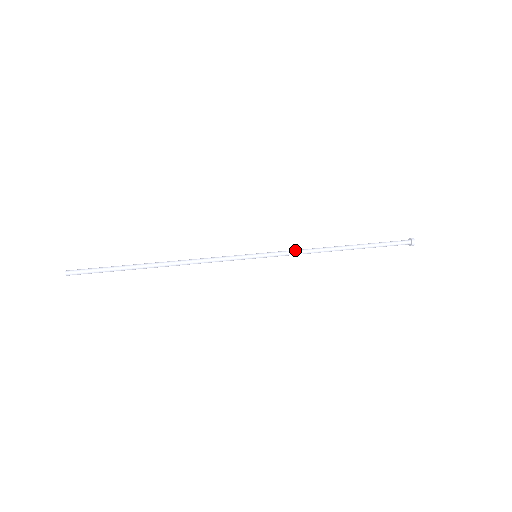
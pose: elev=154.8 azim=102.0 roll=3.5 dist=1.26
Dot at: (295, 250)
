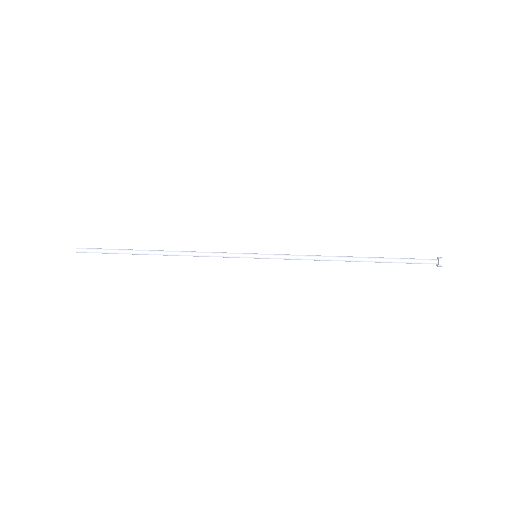
Dot at: (298, 255)
